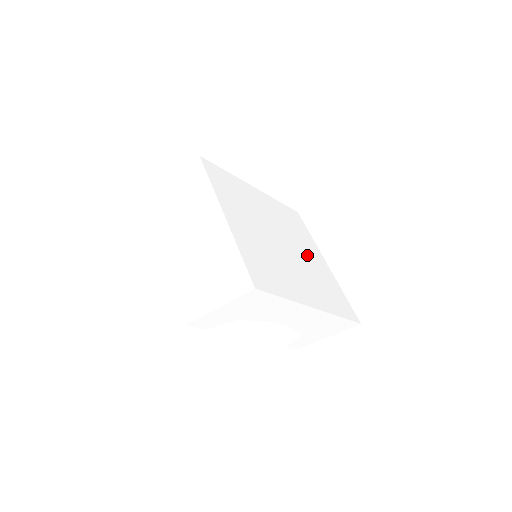
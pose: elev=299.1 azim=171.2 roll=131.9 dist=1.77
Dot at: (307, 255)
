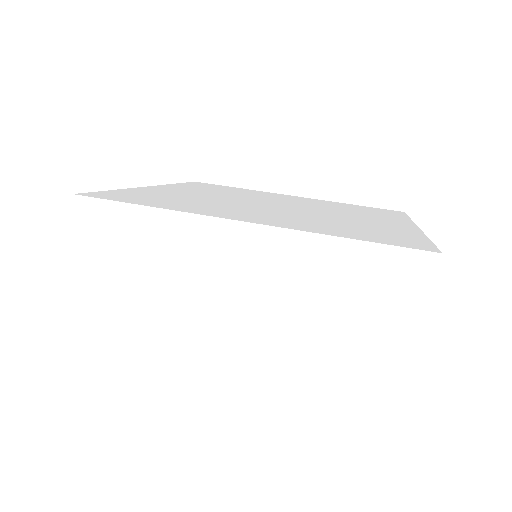
Dot at: occluded
